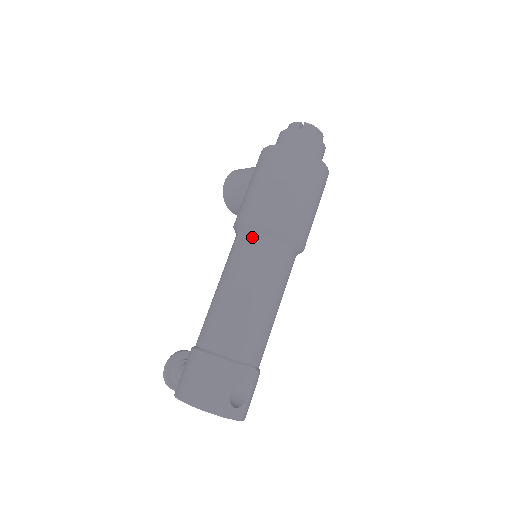
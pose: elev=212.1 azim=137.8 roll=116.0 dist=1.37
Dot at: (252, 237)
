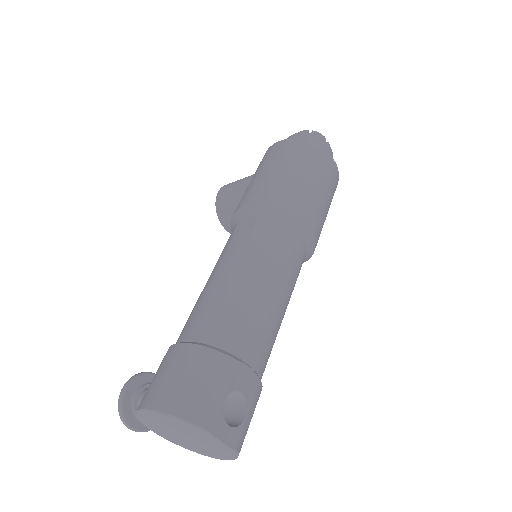
Dot at: (257, 219)
